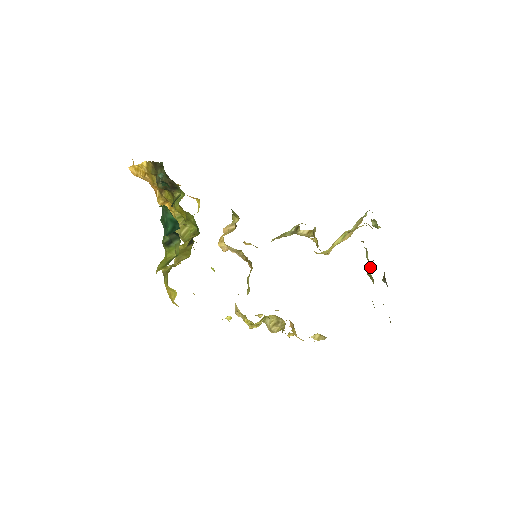
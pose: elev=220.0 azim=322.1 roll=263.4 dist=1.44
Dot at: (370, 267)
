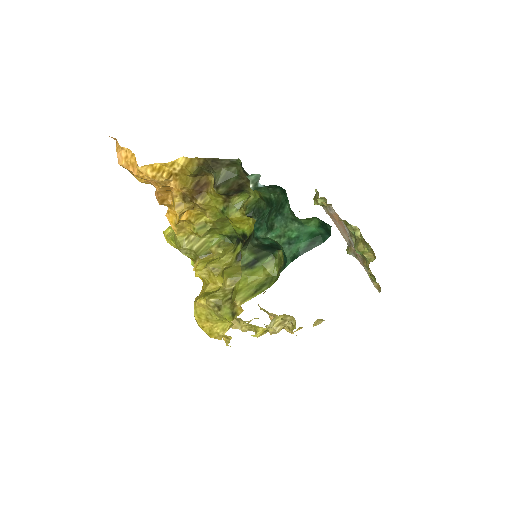
Dot at: (362, 243)
